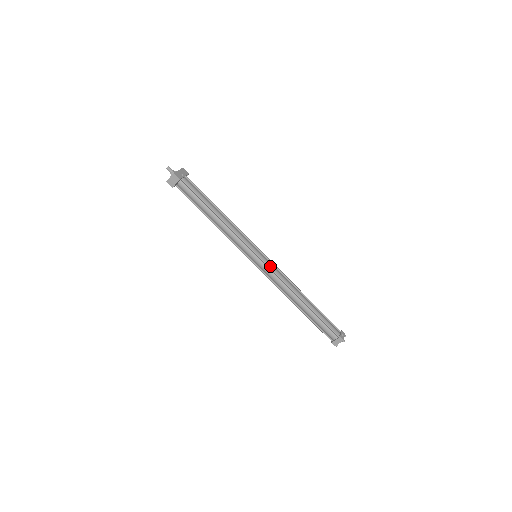
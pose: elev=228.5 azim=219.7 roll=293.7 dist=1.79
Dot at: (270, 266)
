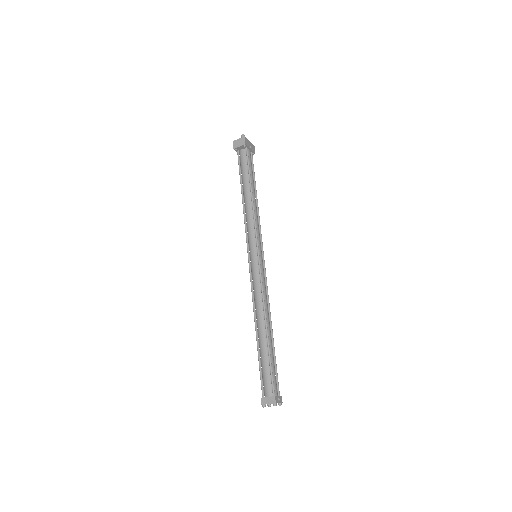
Dot at: (262, 273)
